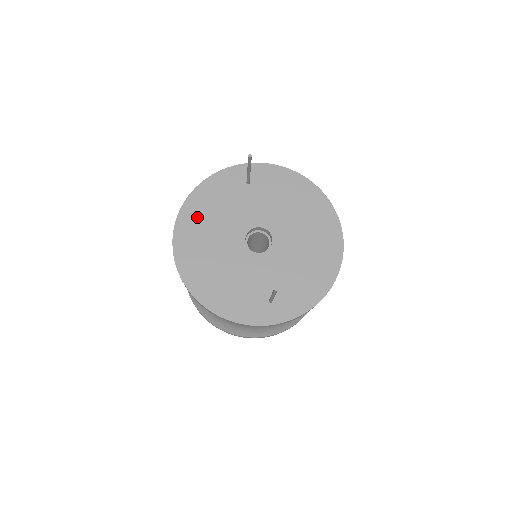
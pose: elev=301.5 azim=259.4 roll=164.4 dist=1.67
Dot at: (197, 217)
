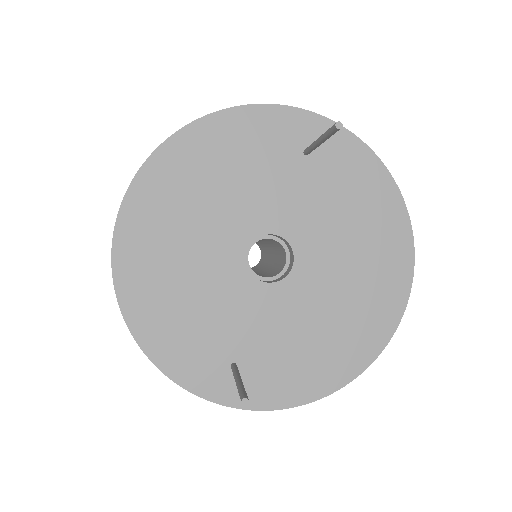
Dot at: (192, 165)
